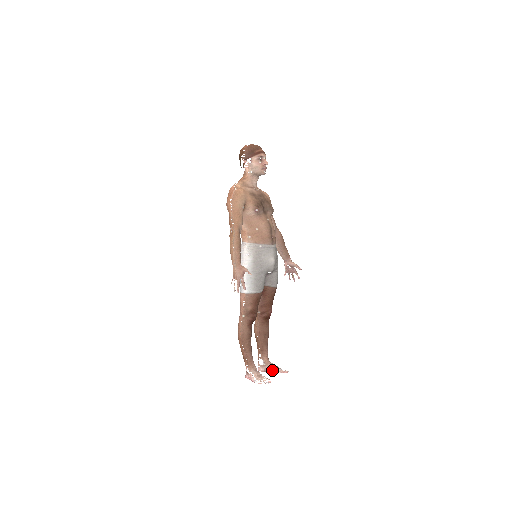
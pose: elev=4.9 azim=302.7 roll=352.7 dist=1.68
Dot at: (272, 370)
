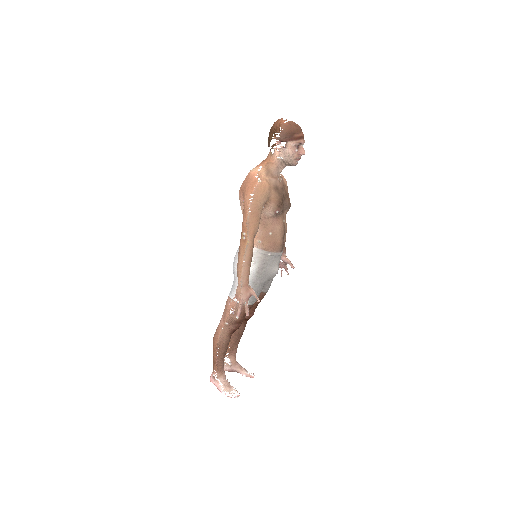
Dot at: (238, 372)
